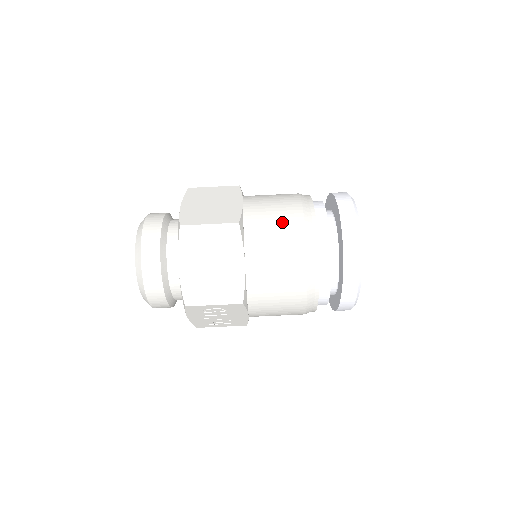
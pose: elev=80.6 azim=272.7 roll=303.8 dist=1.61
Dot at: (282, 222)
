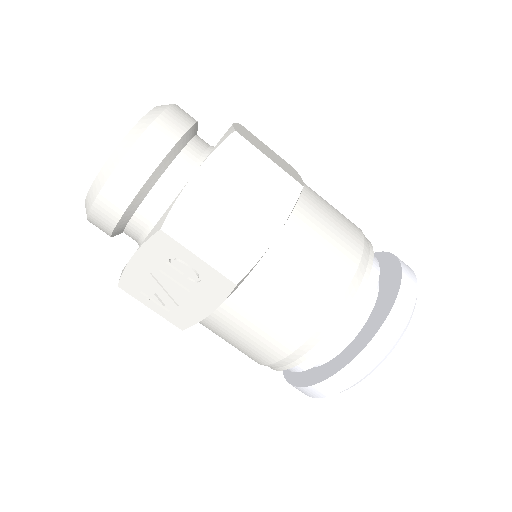
Dot at: (341, 229)
